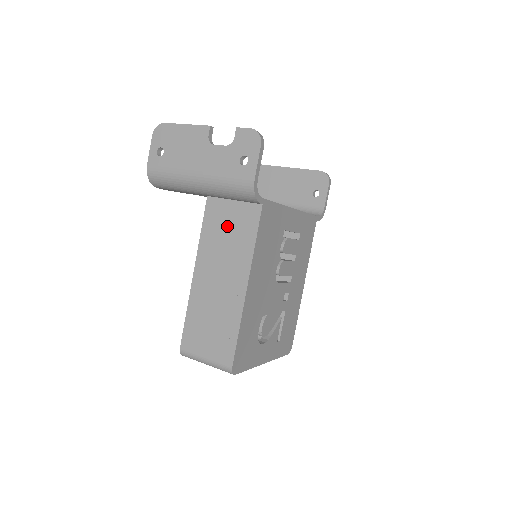
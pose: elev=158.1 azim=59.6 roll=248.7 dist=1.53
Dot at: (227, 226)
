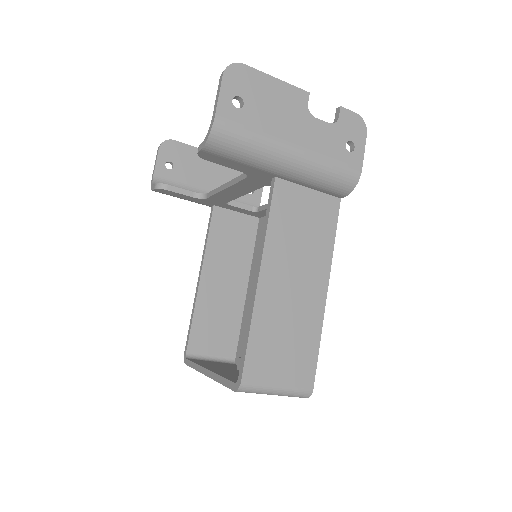
Dot at: (302, 218)
